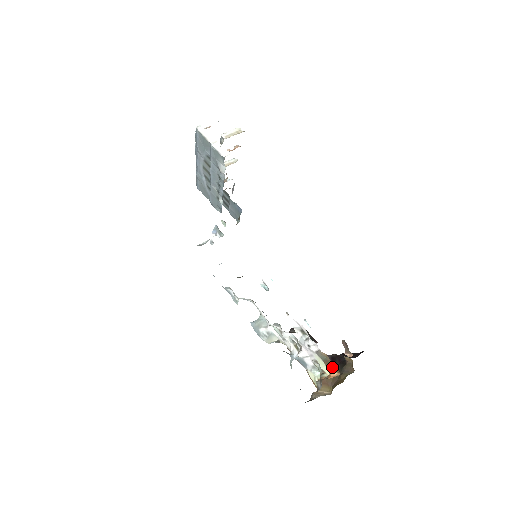
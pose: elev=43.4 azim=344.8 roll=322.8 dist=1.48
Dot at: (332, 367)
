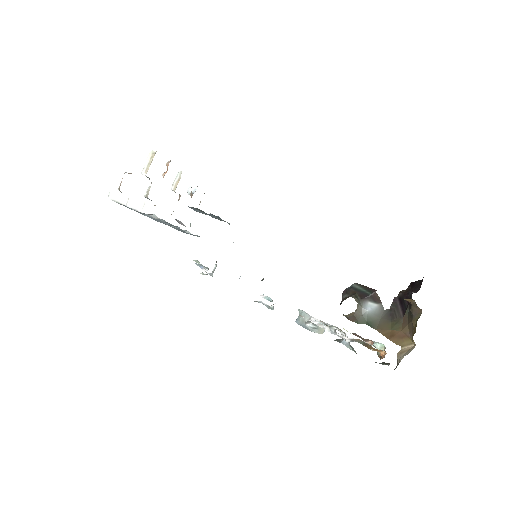
Dot at: (374, 349)
